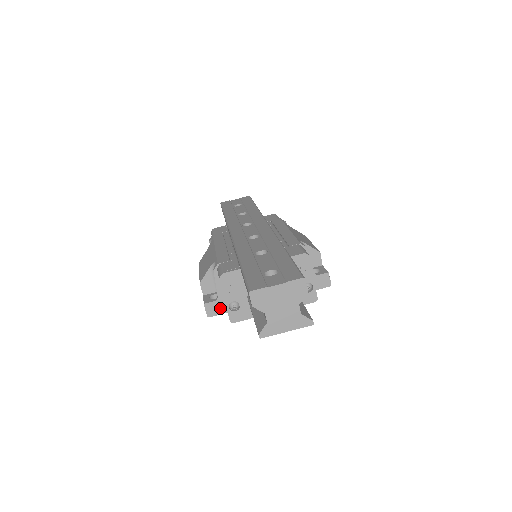
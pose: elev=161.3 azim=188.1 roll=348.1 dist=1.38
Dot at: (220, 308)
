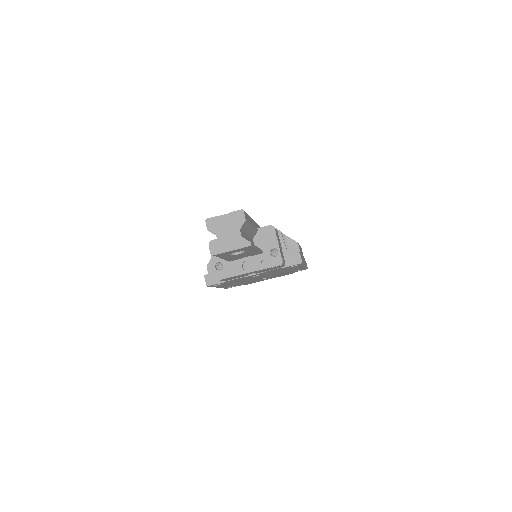
Dot at: occluded
